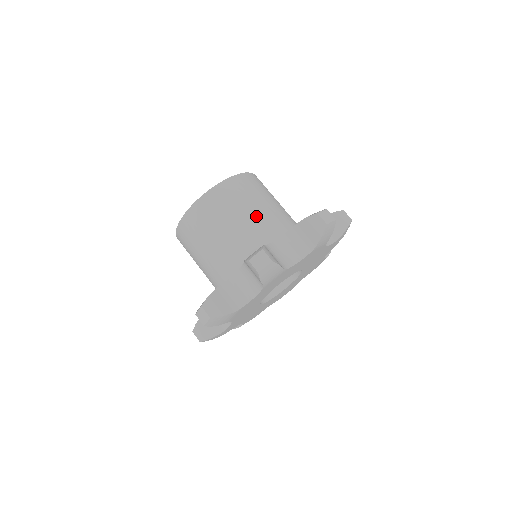
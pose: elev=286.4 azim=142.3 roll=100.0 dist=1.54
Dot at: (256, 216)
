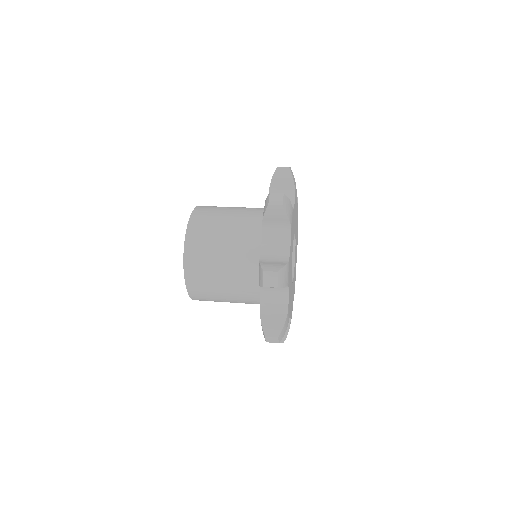
Dot at: (237, 212)
